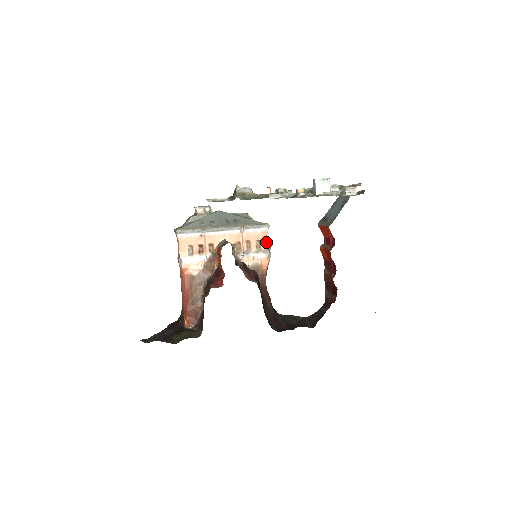
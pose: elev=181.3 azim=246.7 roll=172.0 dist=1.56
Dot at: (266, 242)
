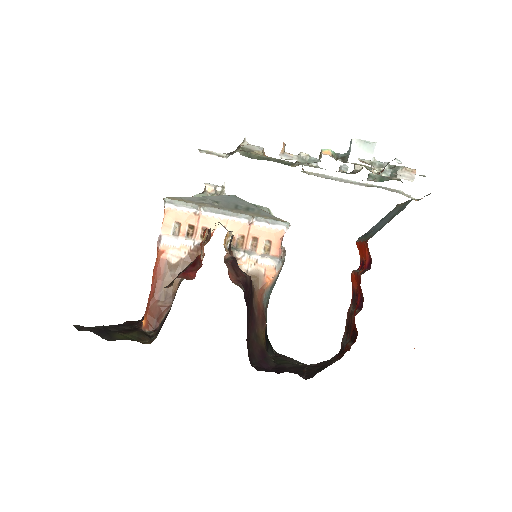
Dot at: (279, 246)
